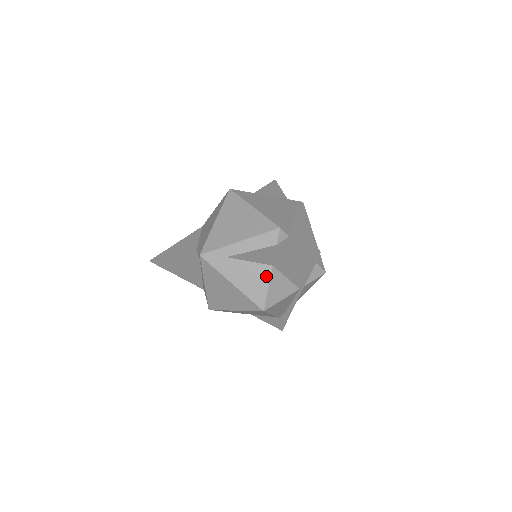
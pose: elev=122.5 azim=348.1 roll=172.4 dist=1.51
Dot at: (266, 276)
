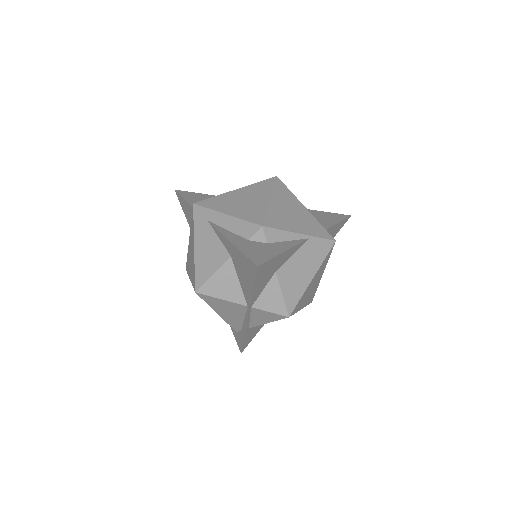
Dot at: (220, 262)
